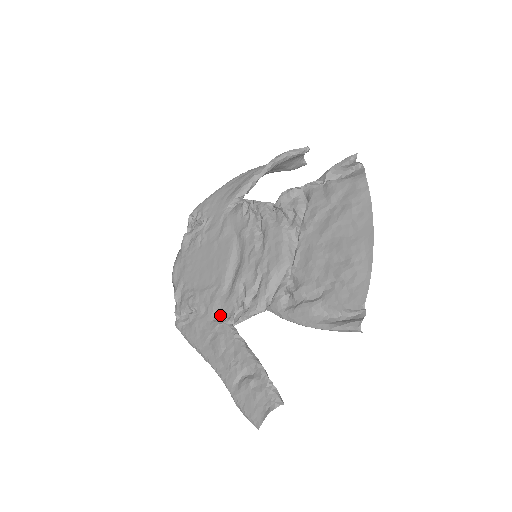
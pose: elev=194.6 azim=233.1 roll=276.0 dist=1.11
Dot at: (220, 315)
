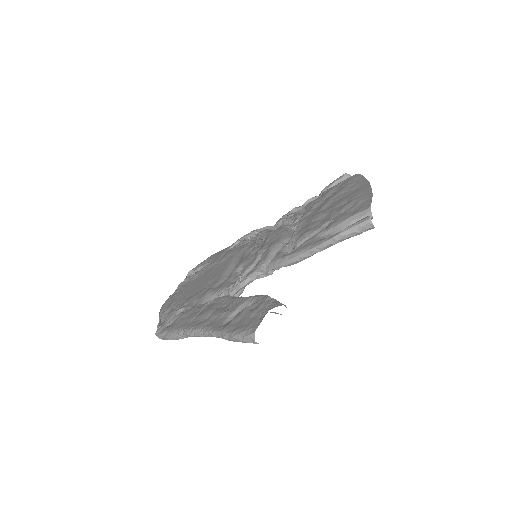
Dot at: occluded
